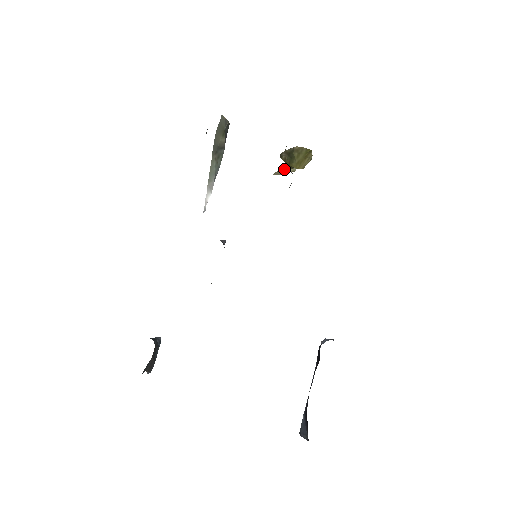
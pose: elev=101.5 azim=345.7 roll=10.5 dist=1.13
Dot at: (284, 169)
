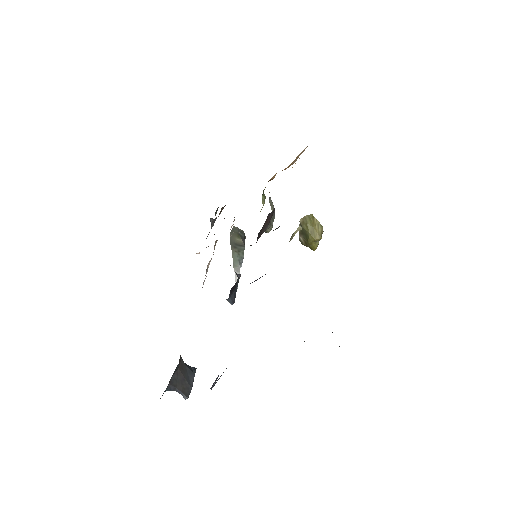
Dot at: (293, 233)
